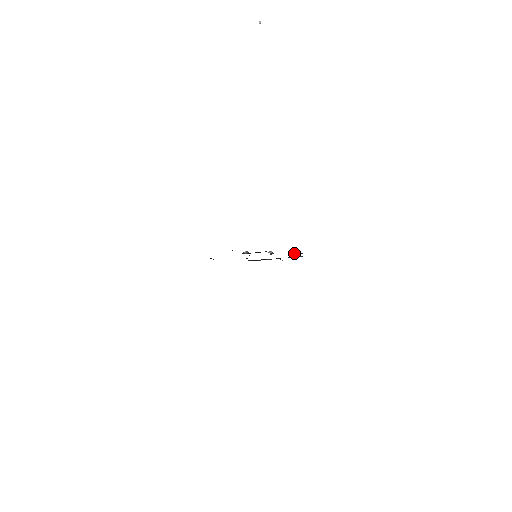
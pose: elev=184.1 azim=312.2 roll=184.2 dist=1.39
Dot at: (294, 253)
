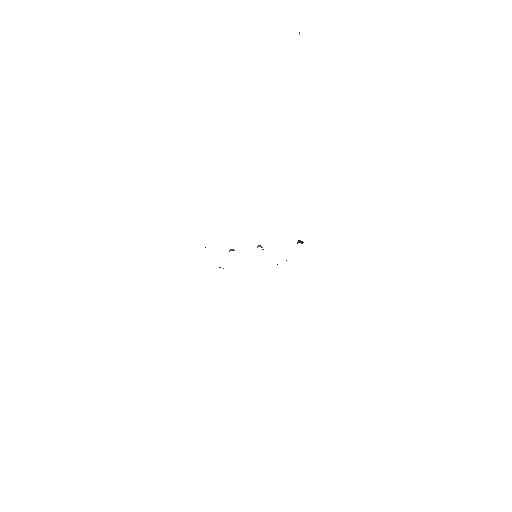
Dot at: occluded
